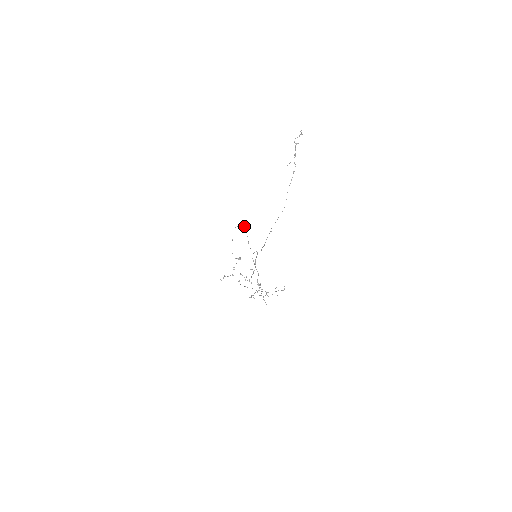
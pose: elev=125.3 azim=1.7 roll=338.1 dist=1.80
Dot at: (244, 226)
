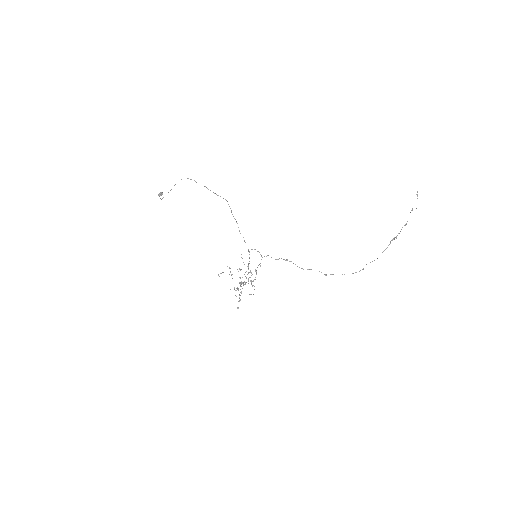
Dot at: occluded
